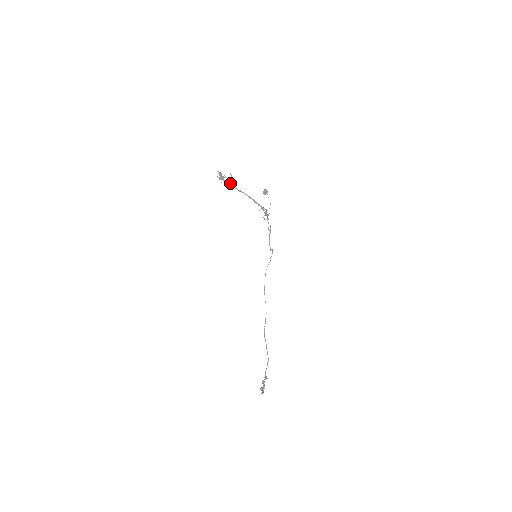
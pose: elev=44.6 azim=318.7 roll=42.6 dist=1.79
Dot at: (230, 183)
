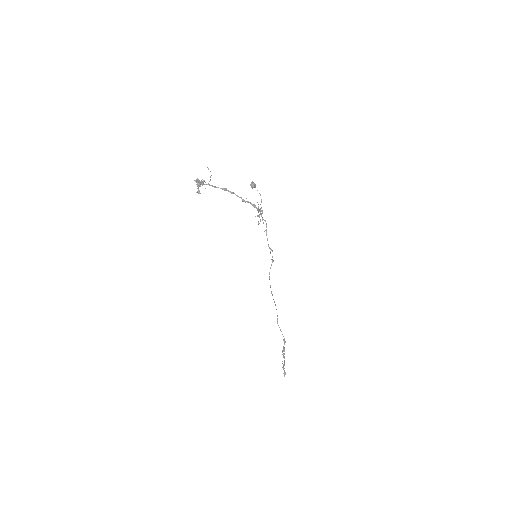
Dot at: occluded
